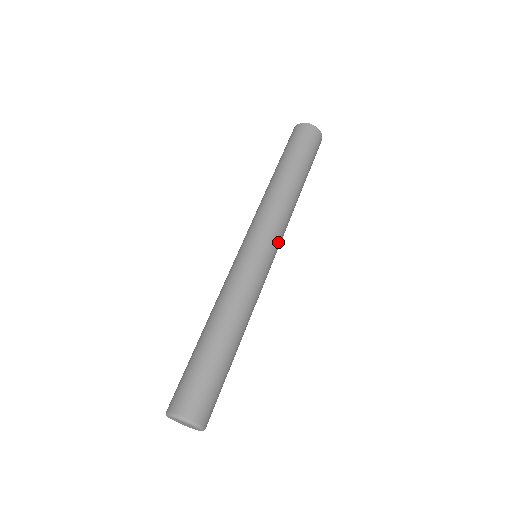
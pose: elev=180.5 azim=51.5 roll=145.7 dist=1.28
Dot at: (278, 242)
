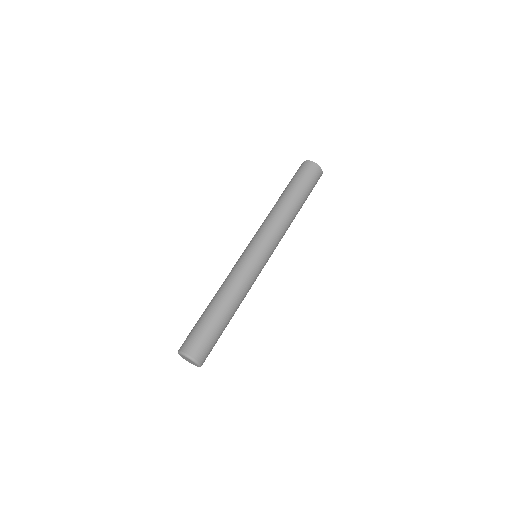
Dot at: (270, 244)
